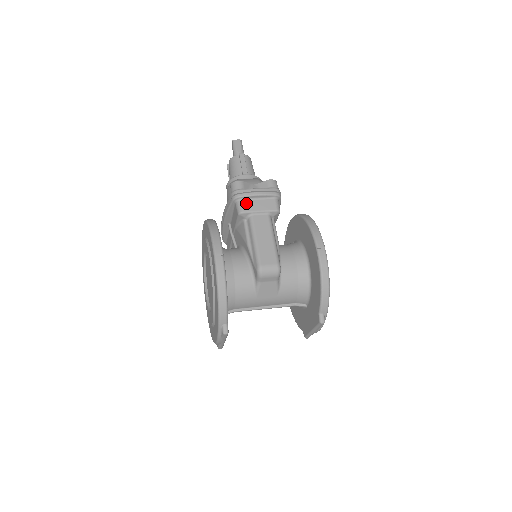
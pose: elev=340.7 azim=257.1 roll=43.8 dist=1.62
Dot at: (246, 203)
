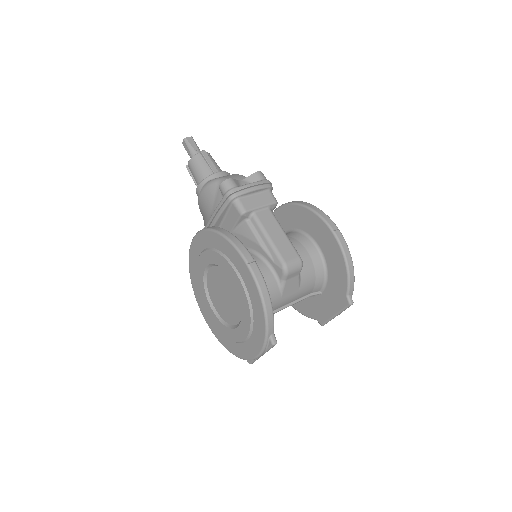
Dot at: (245, 201)
